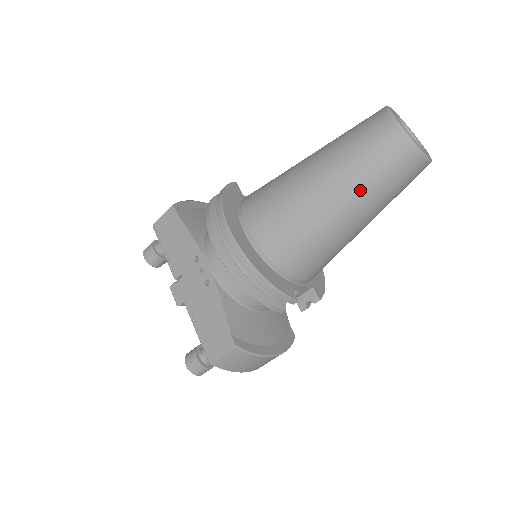
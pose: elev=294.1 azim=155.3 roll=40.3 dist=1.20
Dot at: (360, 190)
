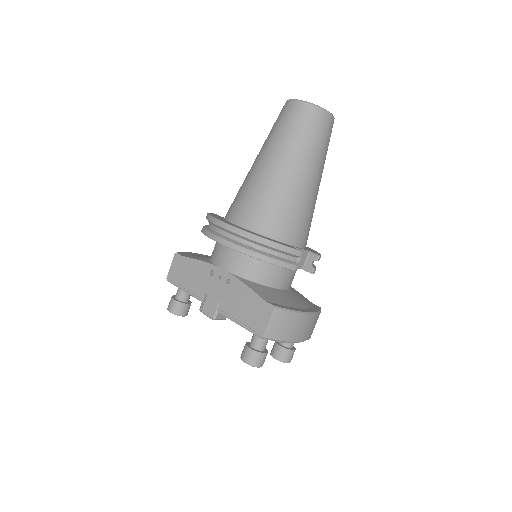
Dot at: (299, 150)
